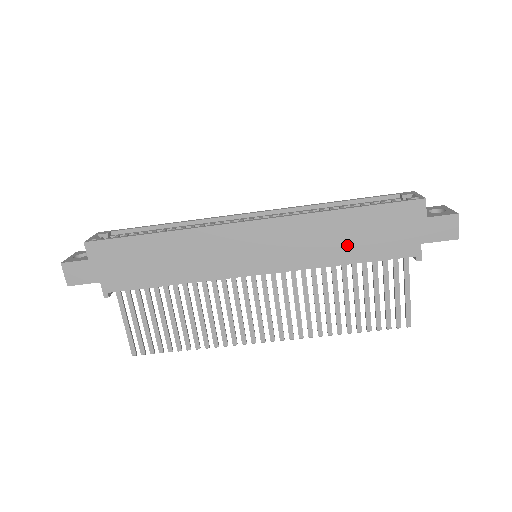
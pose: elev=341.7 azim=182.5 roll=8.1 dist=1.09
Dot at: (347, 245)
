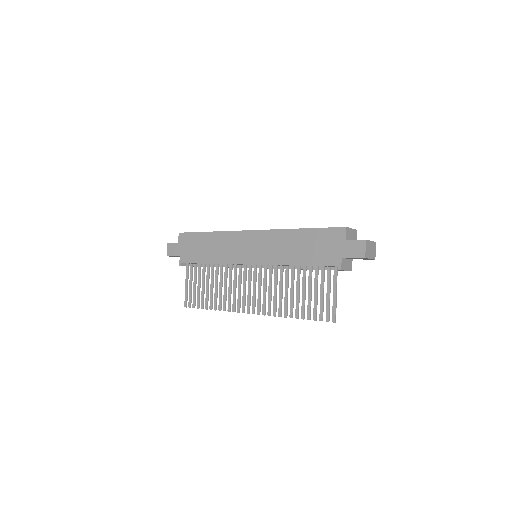
Dot at: (299, 252)
